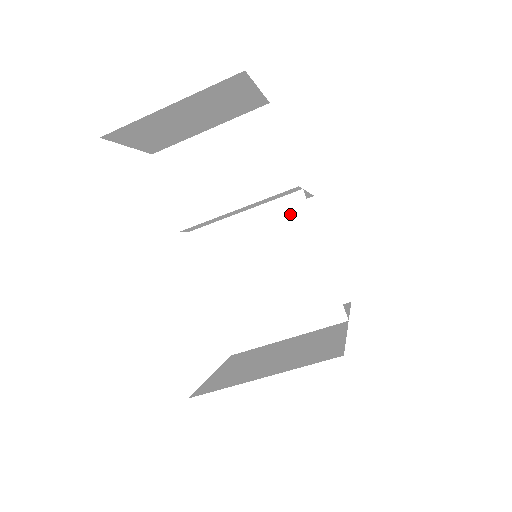
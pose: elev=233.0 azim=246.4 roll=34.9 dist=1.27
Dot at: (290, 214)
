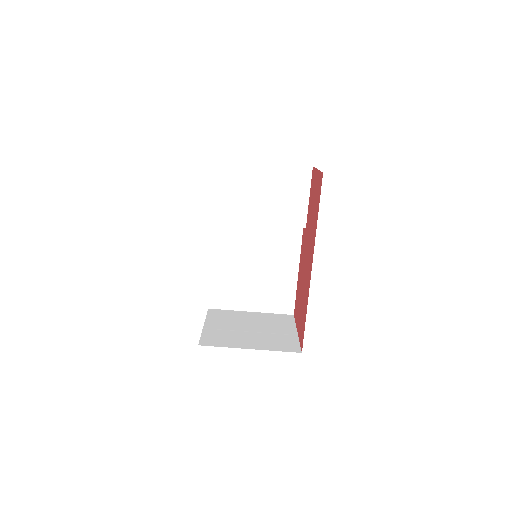
Dot at: (288, 236)
